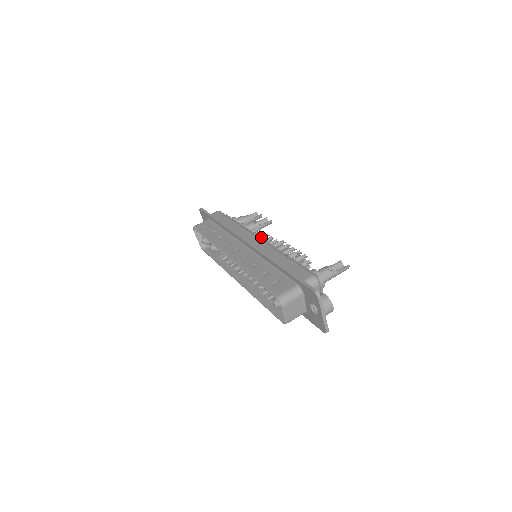
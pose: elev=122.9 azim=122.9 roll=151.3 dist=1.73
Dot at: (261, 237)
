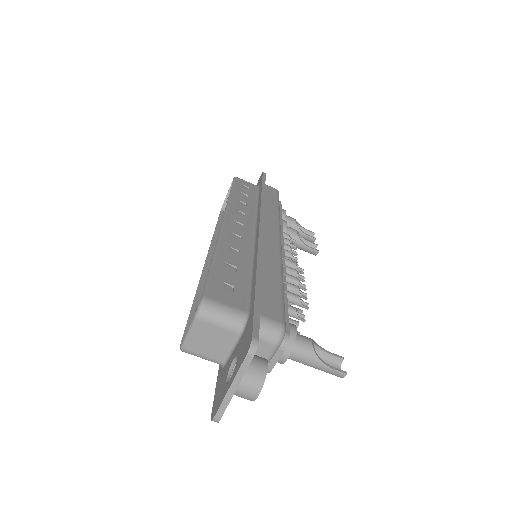
Dot at: (286, 246)
